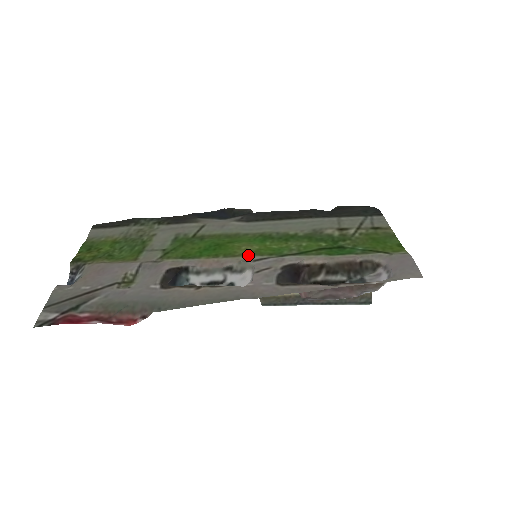
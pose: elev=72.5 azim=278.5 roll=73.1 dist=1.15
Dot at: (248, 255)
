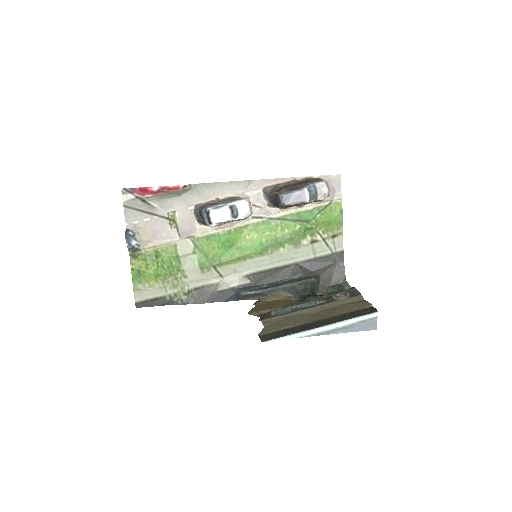
Dot at: (249, 225)
